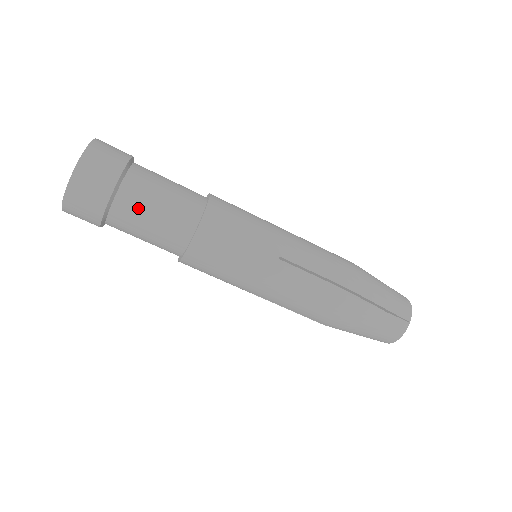
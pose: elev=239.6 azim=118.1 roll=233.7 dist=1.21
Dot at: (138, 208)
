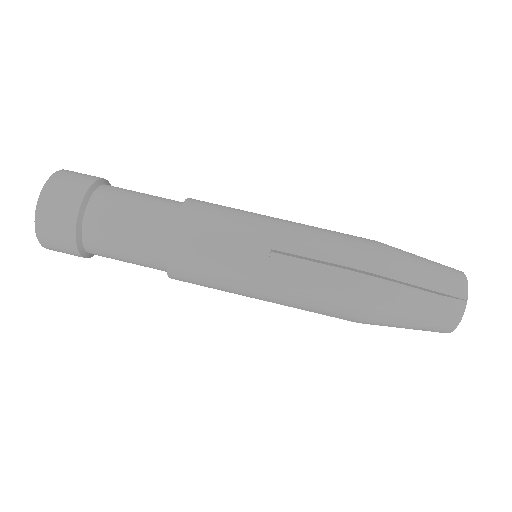
Dot at: (128, 190)
